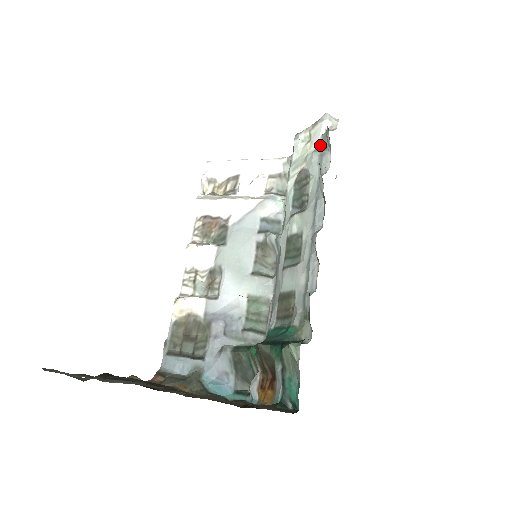
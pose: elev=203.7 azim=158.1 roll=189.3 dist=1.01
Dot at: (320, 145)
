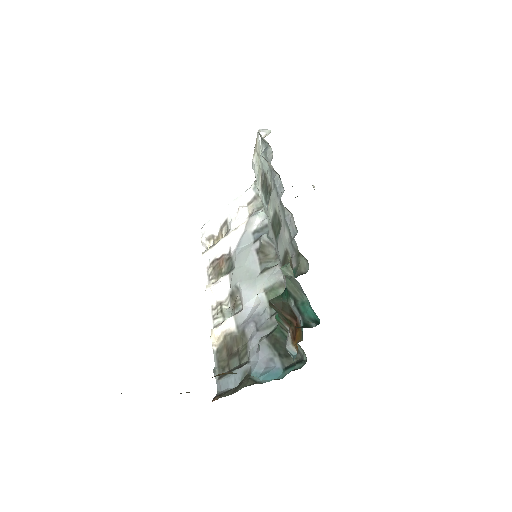
Dot at: (262, 149)
